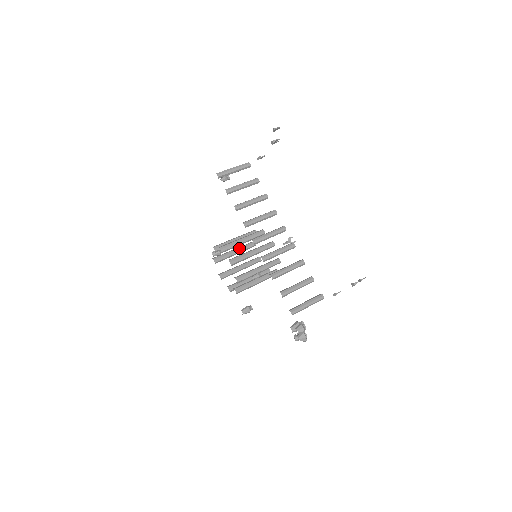
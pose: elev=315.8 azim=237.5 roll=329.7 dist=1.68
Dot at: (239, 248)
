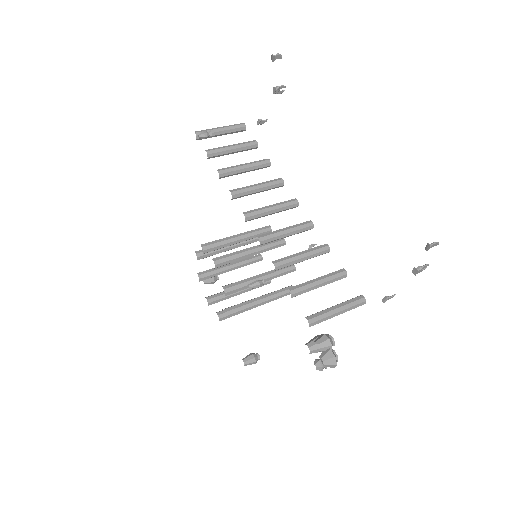
Dot at: (237, 261)
